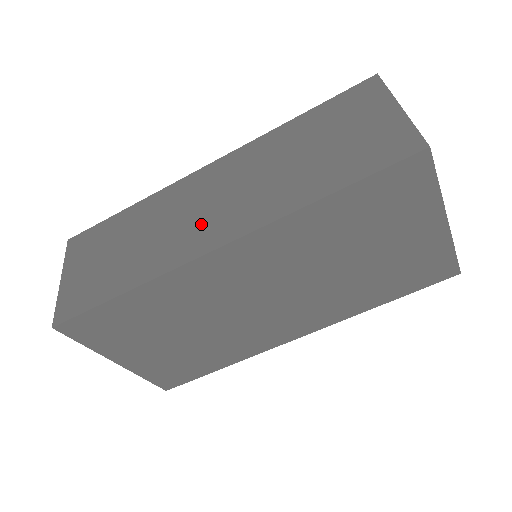
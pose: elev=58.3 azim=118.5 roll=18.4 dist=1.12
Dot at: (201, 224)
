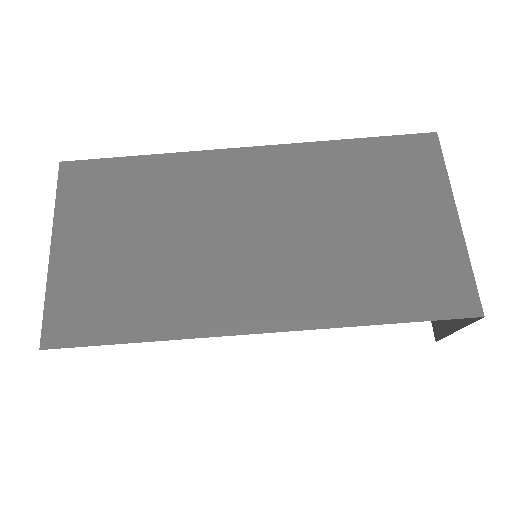
Dot at: occluded
